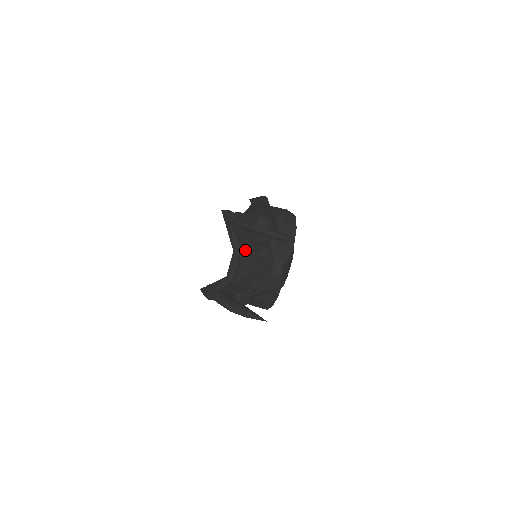
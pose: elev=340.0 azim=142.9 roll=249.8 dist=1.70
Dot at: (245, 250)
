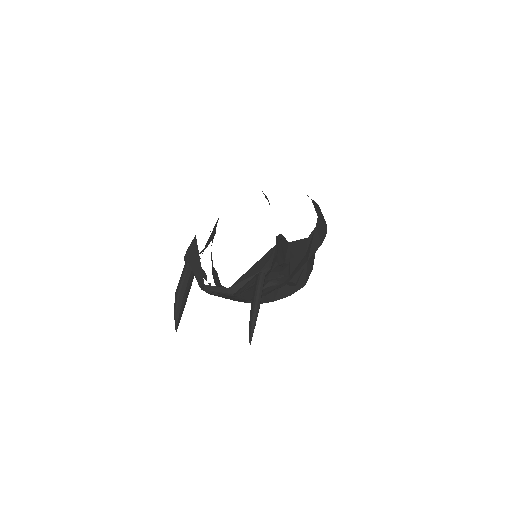
Dot at: (235, 295)
